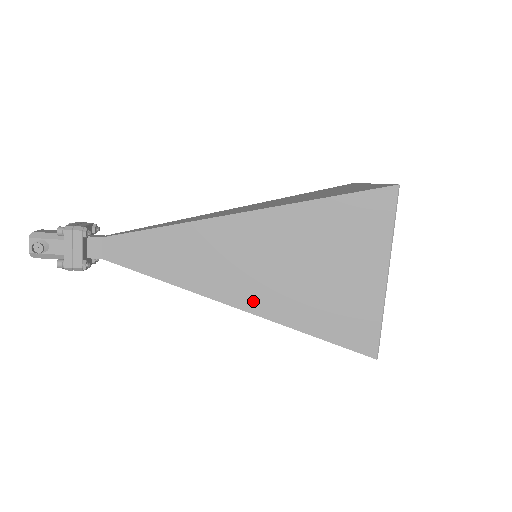
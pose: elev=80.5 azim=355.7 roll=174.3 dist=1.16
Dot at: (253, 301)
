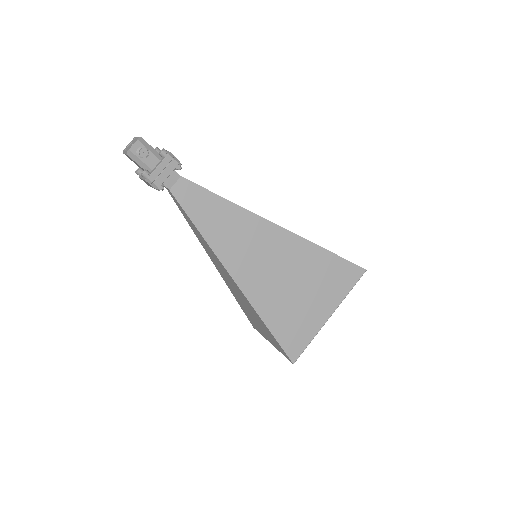
Dot at: (248, 284)
